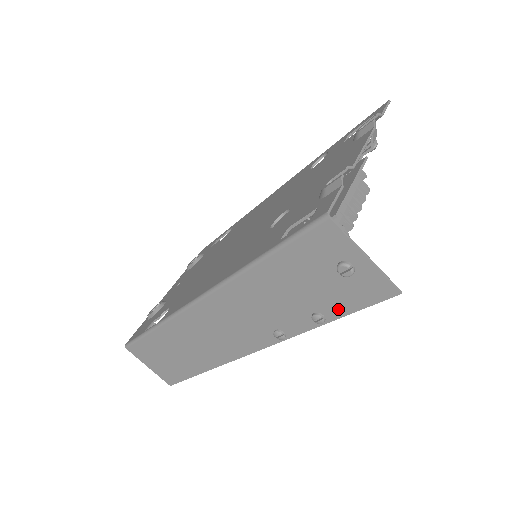
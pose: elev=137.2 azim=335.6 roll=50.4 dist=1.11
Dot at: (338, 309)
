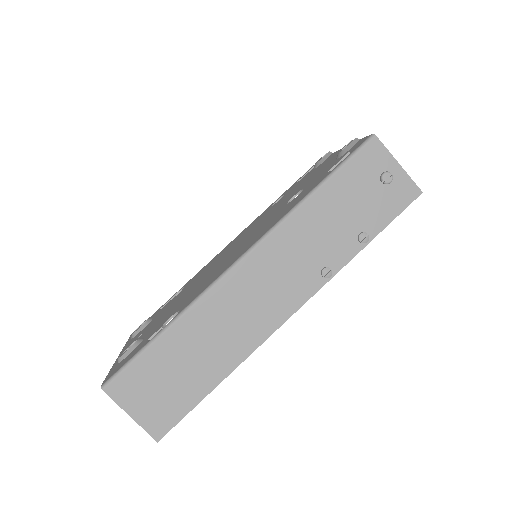
Dot at: (379, 222)
